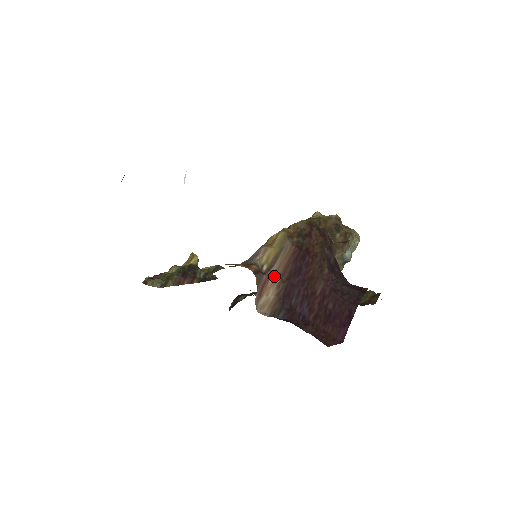
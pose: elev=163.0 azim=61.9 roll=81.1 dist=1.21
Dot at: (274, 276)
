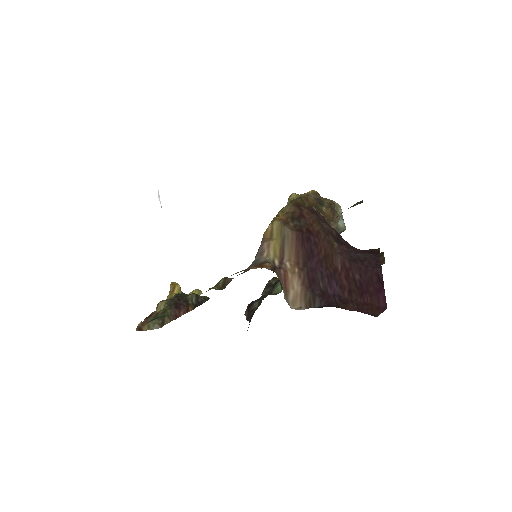
Dot at: (290, 267)
